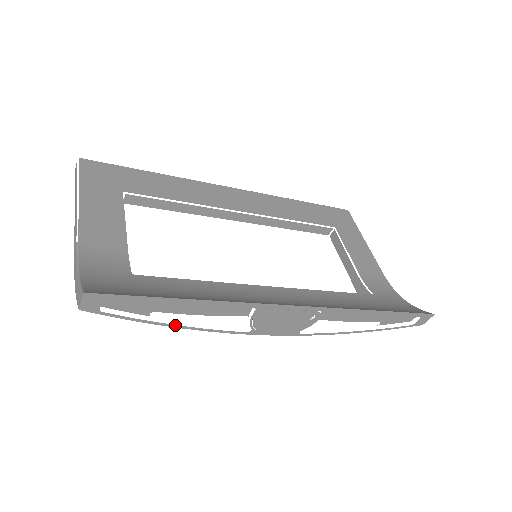
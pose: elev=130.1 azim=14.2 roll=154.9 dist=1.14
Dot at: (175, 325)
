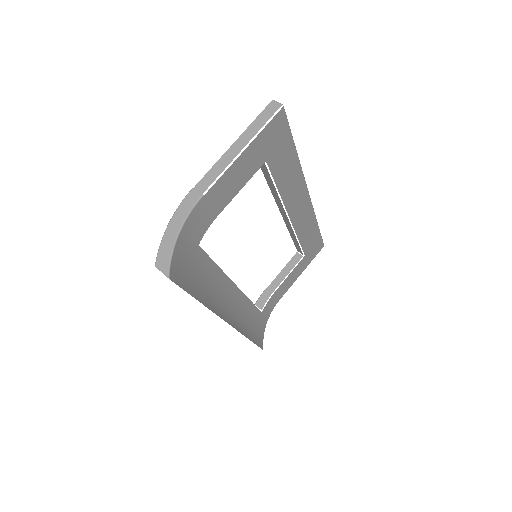
Dot at: occluded
